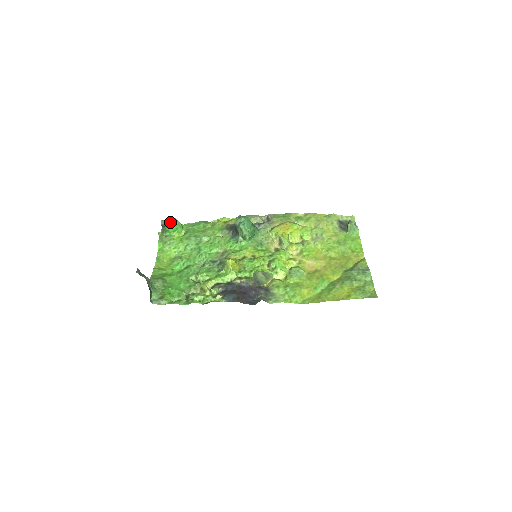
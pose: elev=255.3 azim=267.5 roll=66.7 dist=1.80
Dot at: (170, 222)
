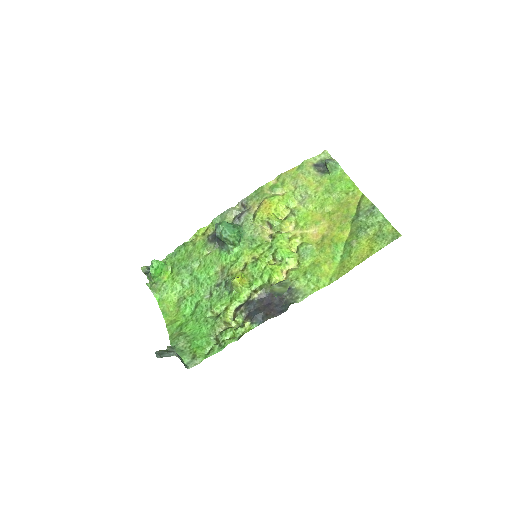
Dot at: (151, 267)
